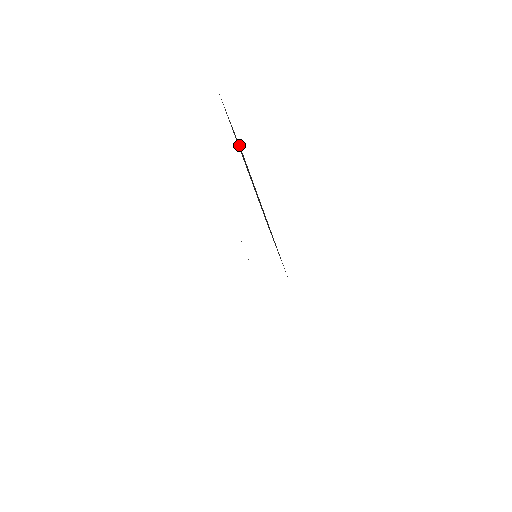
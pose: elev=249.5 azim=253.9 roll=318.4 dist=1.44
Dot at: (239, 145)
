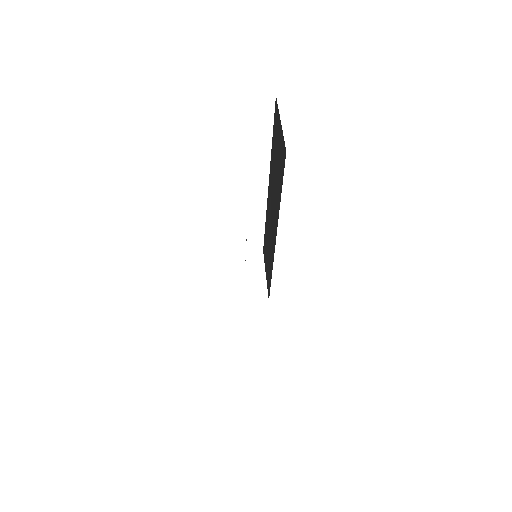
Dot at: (283, 143)
